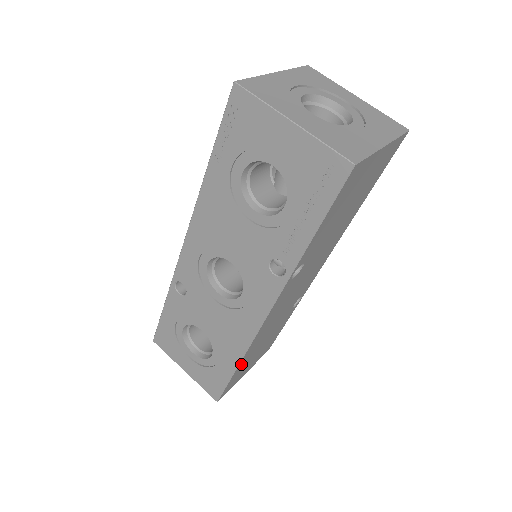
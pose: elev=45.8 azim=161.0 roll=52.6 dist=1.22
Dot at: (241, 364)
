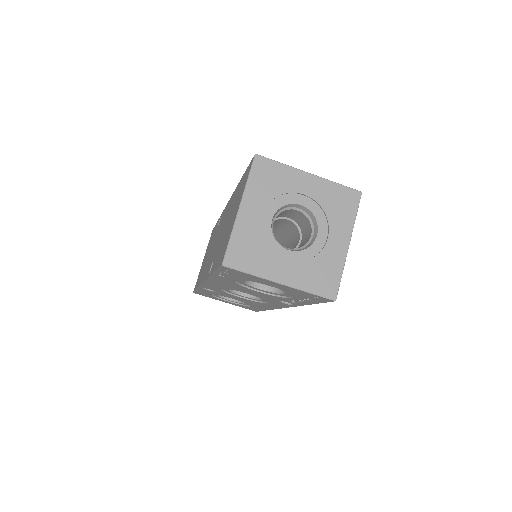
Dot at: occluded
